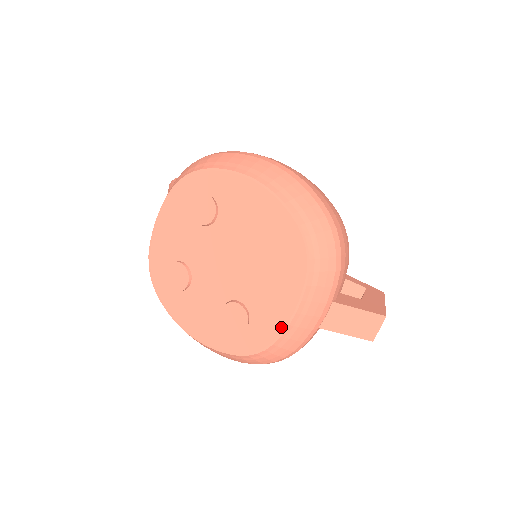
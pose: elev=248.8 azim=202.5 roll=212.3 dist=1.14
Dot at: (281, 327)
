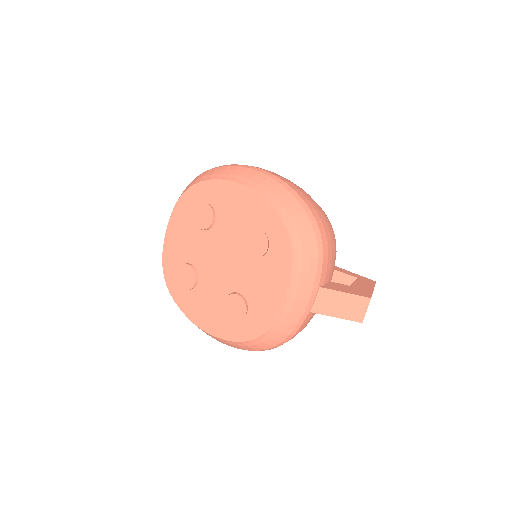
Dot at: (274, 312)
